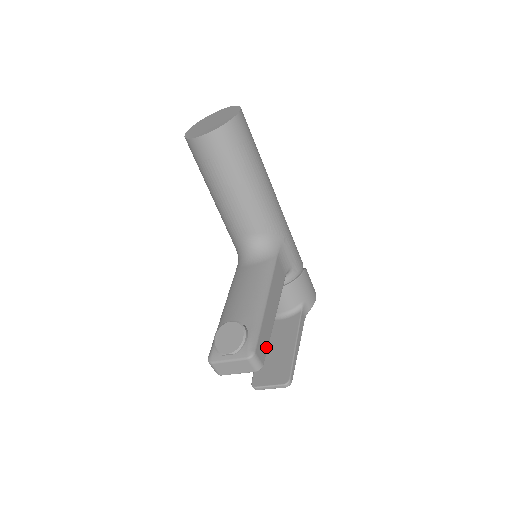
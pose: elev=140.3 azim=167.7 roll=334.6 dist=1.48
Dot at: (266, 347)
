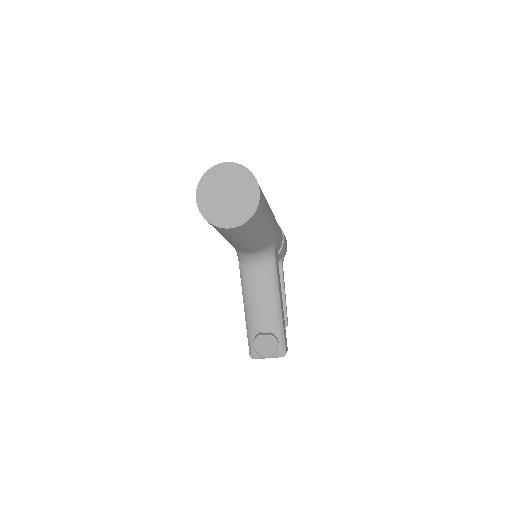
Dot at: occluded
